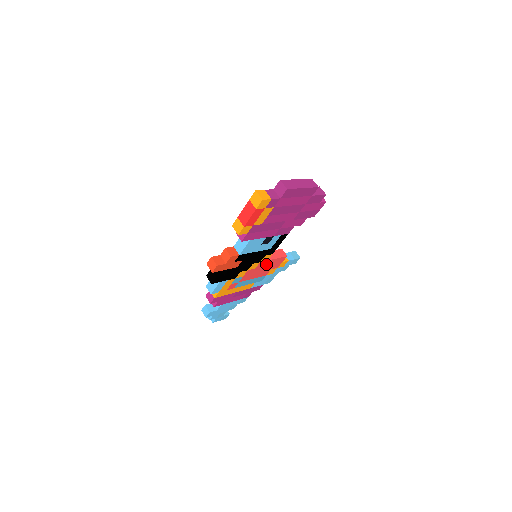
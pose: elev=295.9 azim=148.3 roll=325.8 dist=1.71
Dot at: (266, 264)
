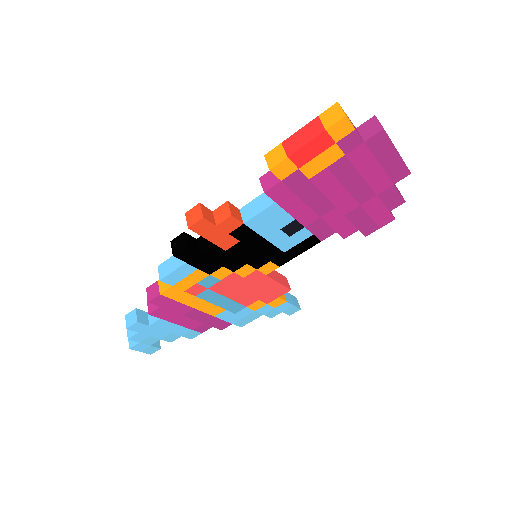
Dot at: (260, 282)
